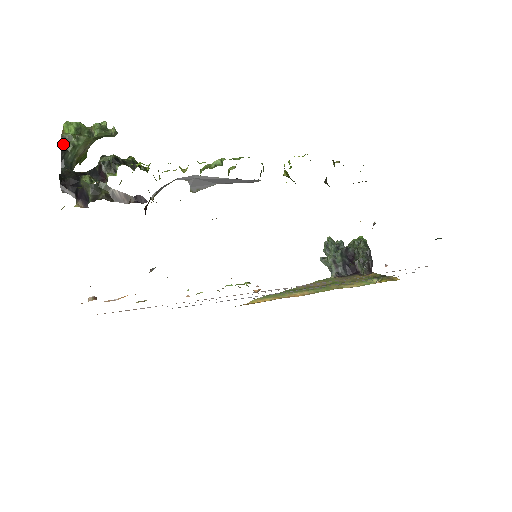
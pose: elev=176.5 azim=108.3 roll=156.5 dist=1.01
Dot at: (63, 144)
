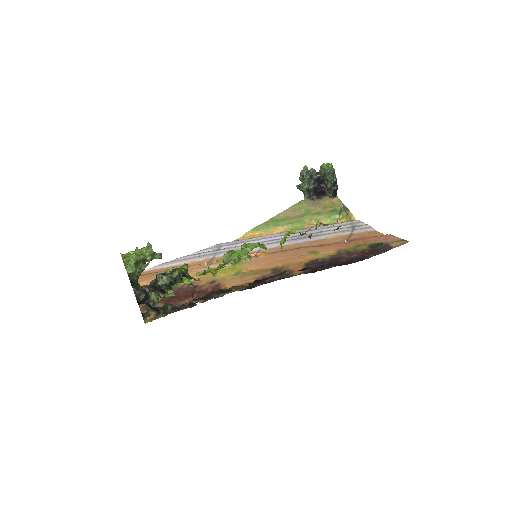
Dot at: (130, 277)
